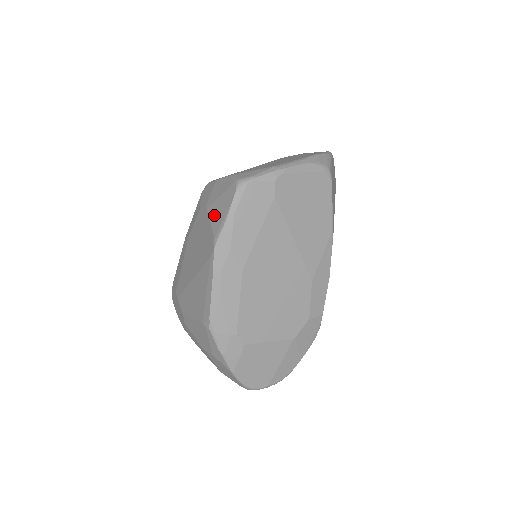
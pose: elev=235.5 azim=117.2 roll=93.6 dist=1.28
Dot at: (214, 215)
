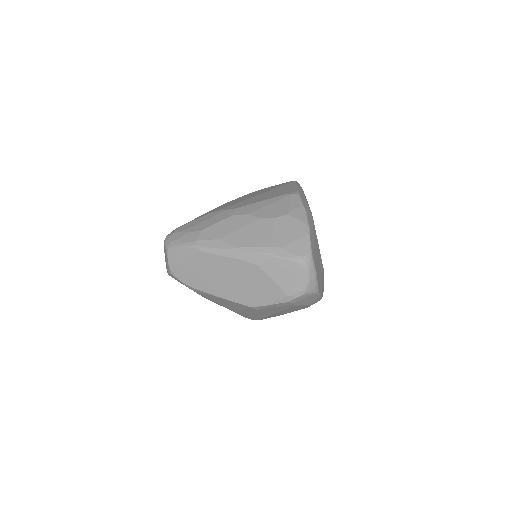
Dot at: occluded
